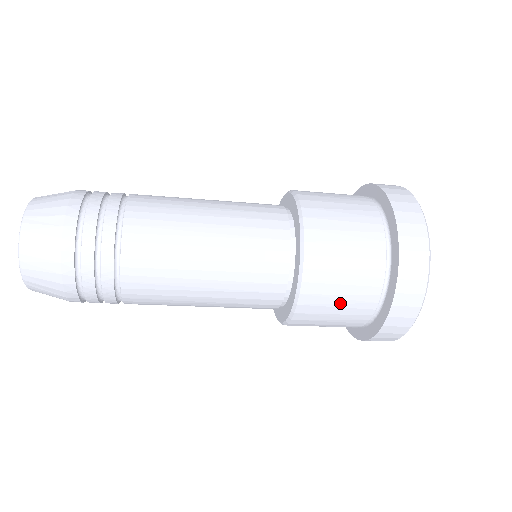
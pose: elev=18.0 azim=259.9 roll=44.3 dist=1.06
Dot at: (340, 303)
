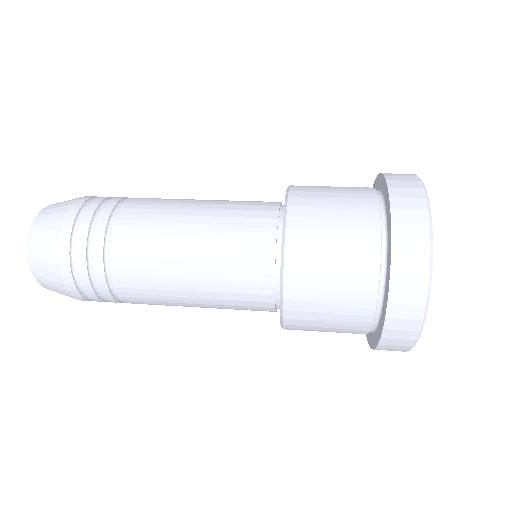
Dot at: (329, 325)
